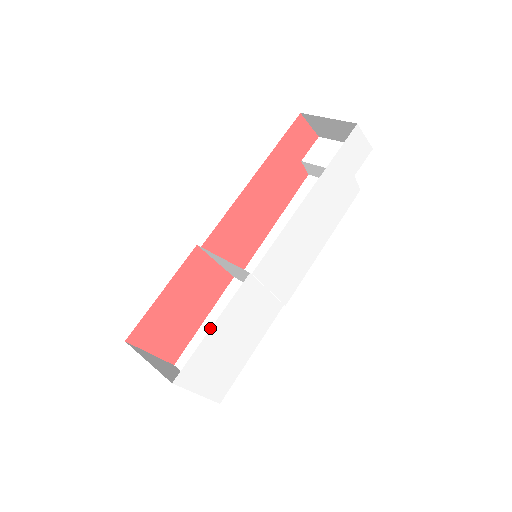
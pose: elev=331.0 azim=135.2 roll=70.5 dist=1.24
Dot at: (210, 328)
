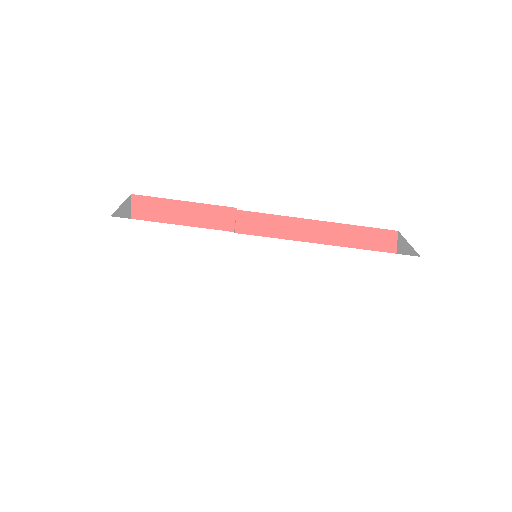
Dot at: occluded
